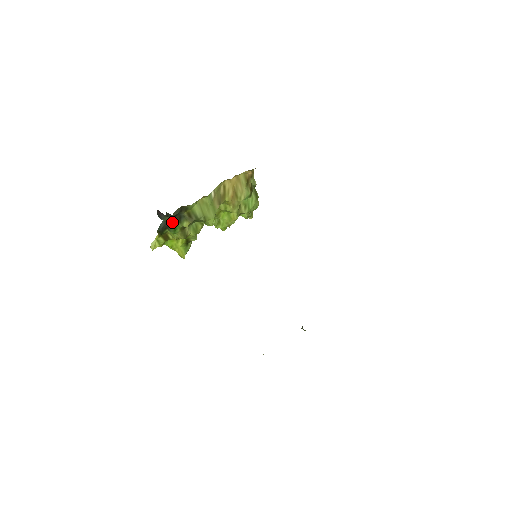
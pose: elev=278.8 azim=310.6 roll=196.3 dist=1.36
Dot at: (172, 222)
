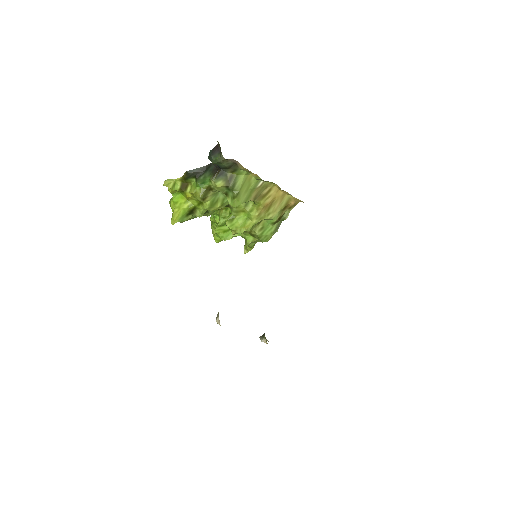
Dot at: (208, 174)
